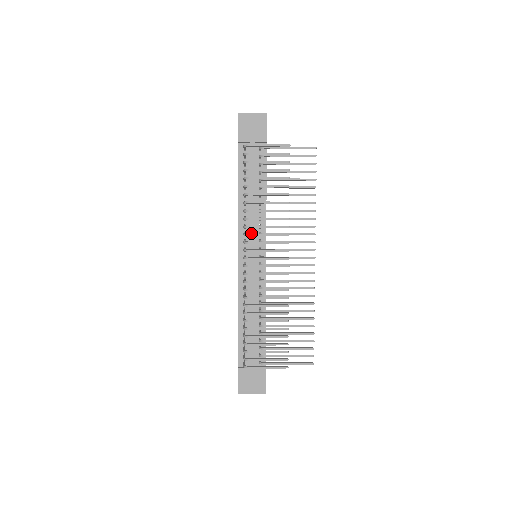
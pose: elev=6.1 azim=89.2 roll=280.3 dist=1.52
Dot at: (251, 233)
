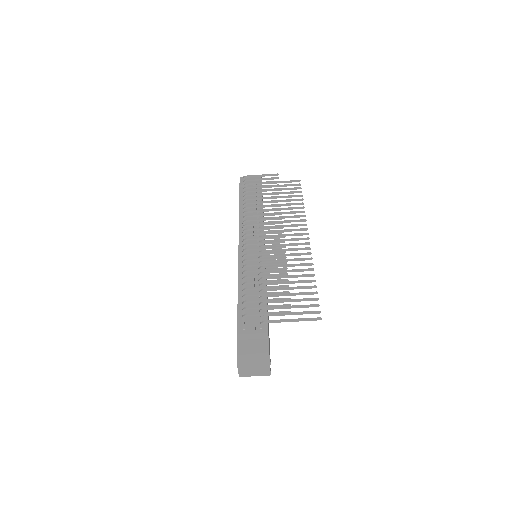
Dot at: occluded
